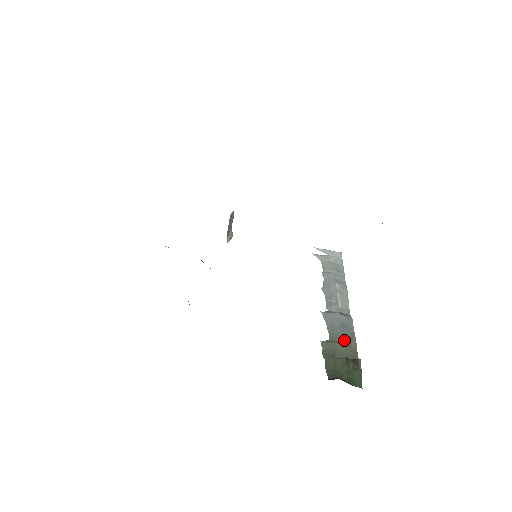
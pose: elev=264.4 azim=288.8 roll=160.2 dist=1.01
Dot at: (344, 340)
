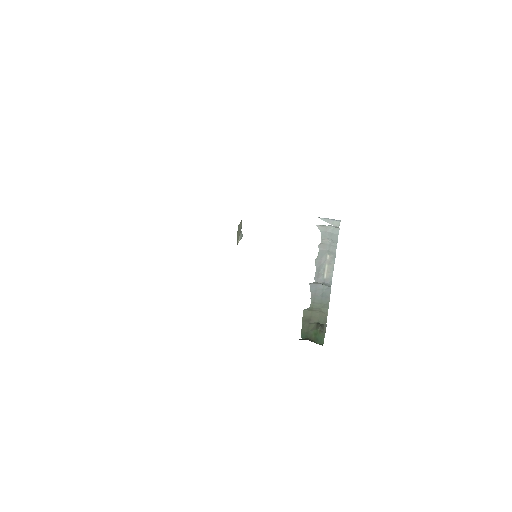
Dot at: (320, 307)
